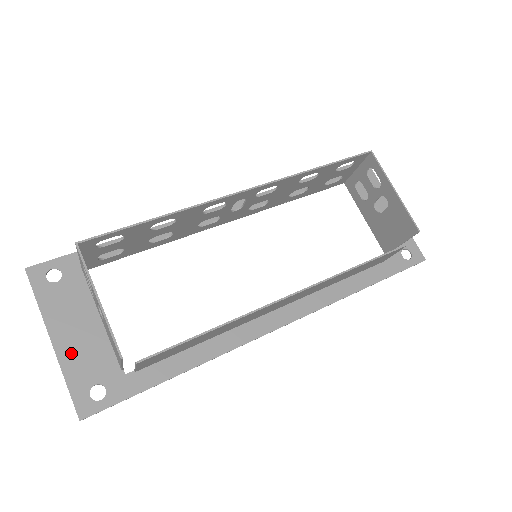
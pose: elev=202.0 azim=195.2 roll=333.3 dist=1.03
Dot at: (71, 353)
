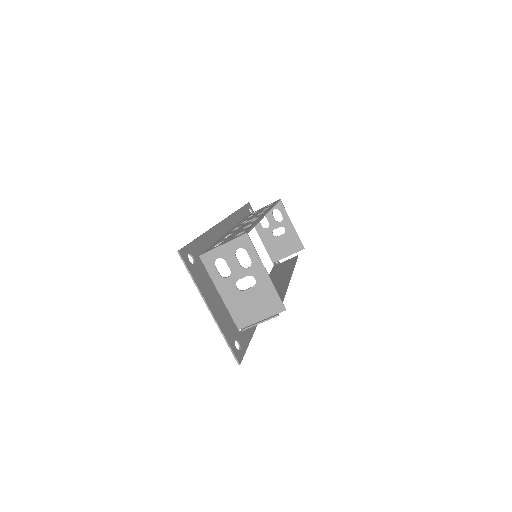
Dot at: (219, 318)
